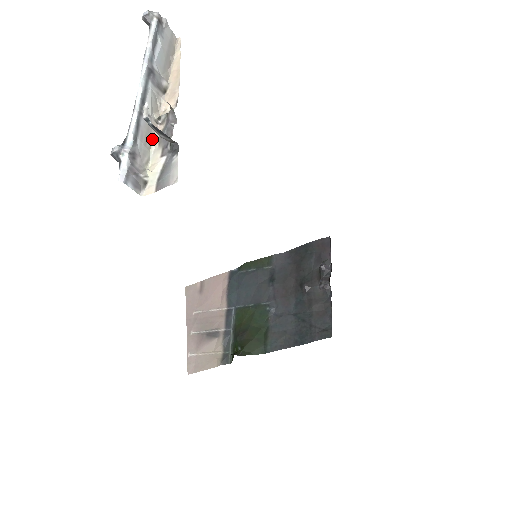
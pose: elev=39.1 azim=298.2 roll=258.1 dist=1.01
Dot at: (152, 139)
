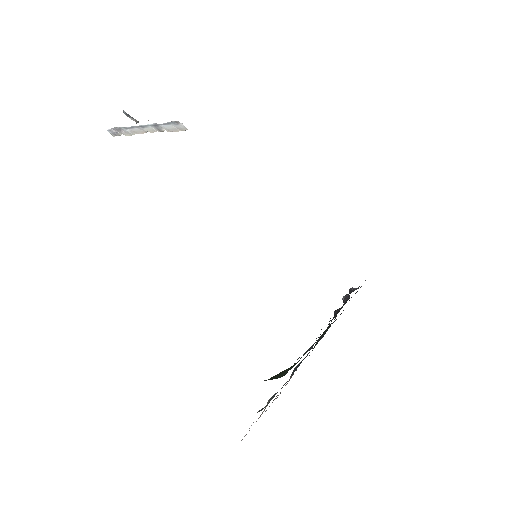
Dot at: occluded
